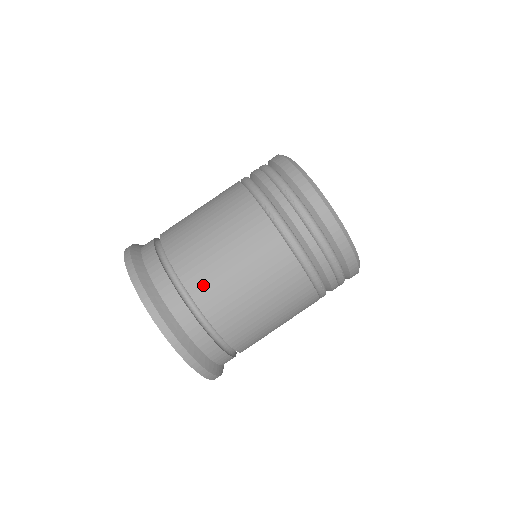
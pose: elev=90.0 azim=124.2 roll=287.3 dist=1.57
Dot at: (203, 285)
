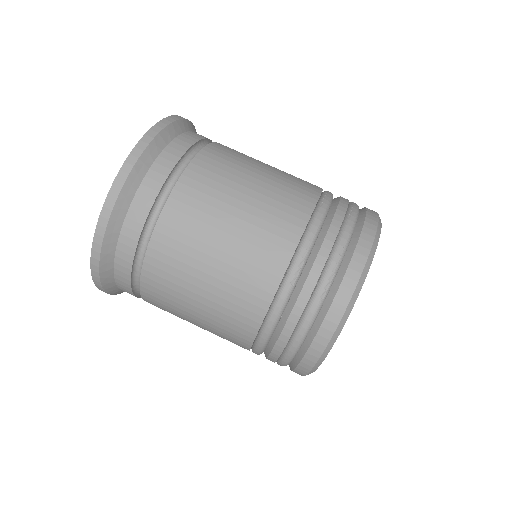
Dot at: (226, 151)
